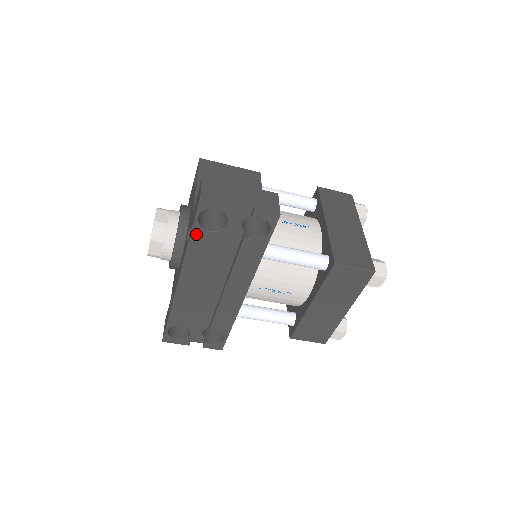
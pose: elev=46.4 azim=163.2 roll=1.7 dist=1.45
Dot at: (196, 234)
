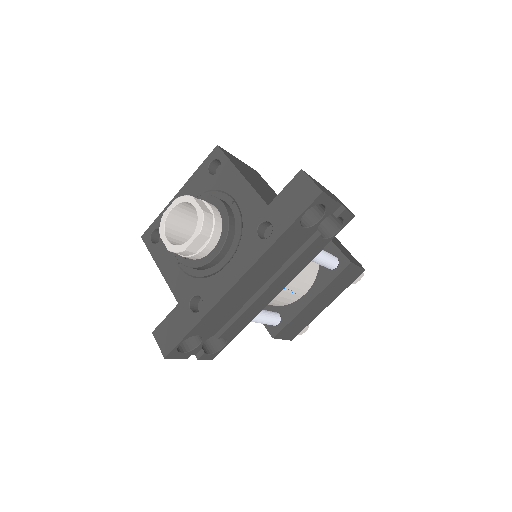
Dot at: (291, 229)
